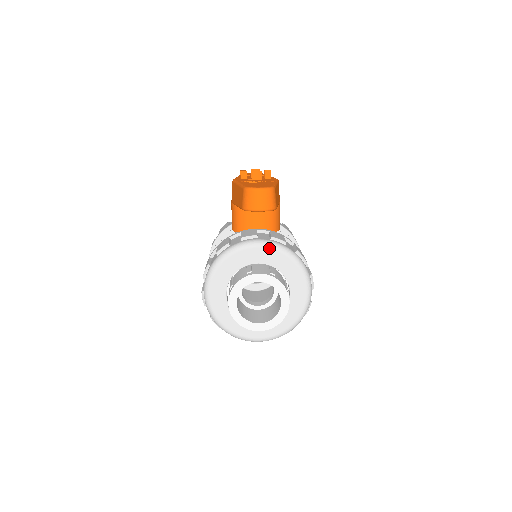
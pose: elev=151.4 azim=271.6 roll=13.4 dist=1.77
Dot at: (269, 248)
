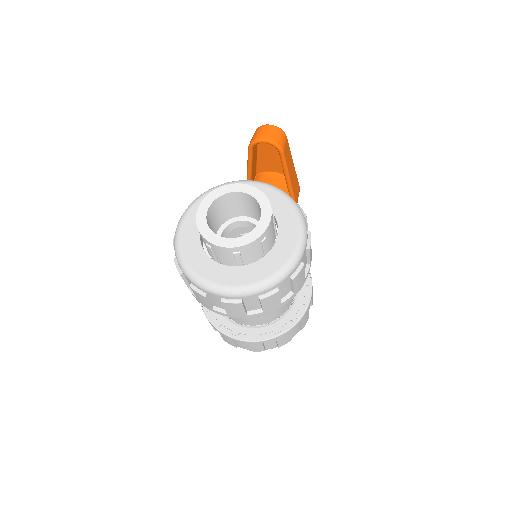
Dot at: (266, 186)
